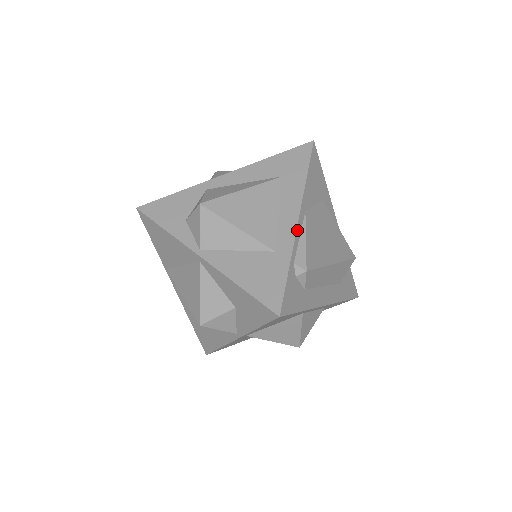
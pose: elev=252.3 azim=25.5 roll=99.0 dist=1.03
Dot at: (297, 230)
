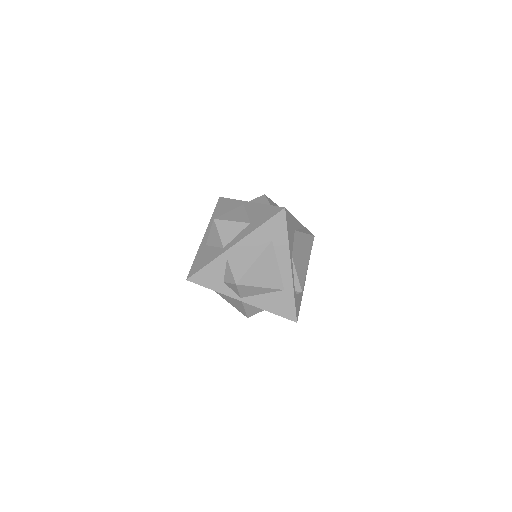
Dot at: (292, 274)
